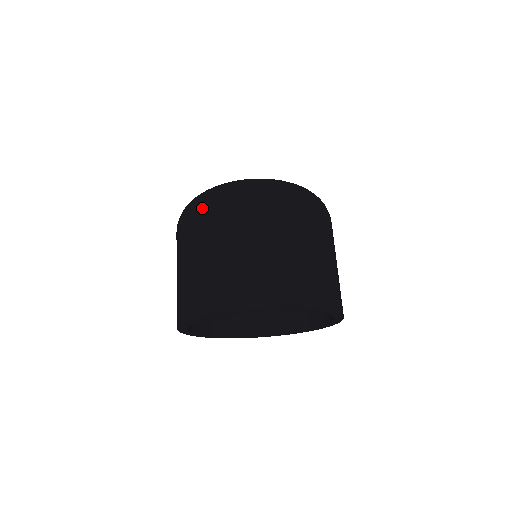
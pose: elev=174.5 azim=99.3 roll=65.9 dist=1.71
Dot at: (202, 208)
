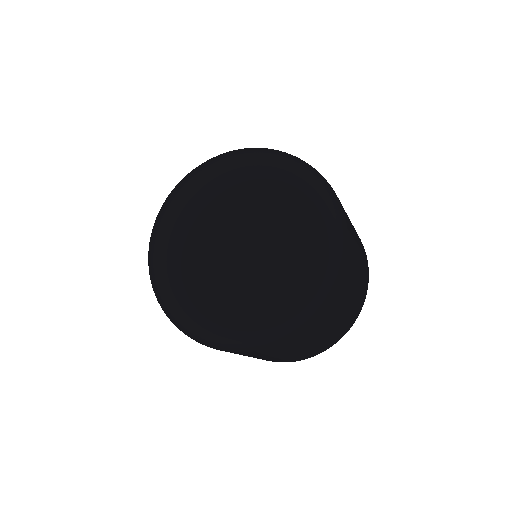
Dot at: occluded
